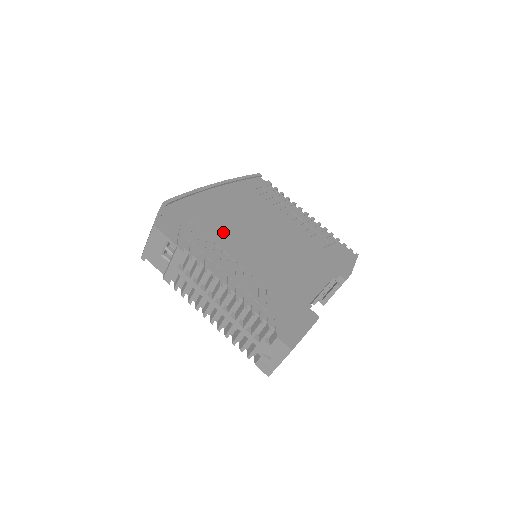
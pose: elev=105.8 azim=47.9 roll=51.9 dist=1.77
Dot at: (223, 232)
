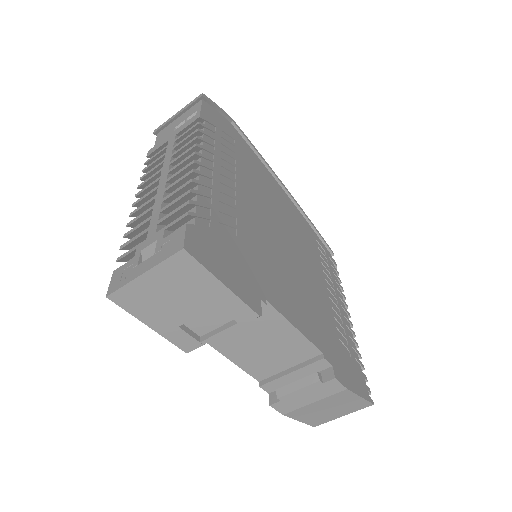
Dot at: (253, 181)
